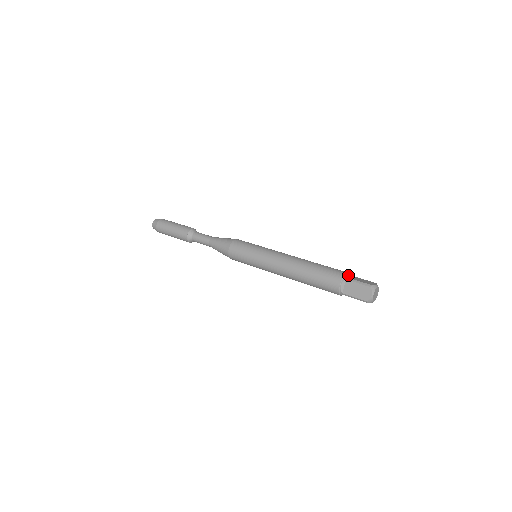
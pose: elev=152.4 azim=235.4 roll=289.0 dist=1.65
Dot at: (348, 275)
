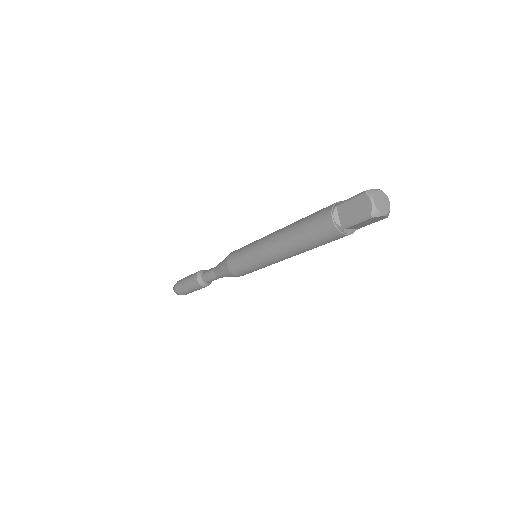
Dot at: occluded
